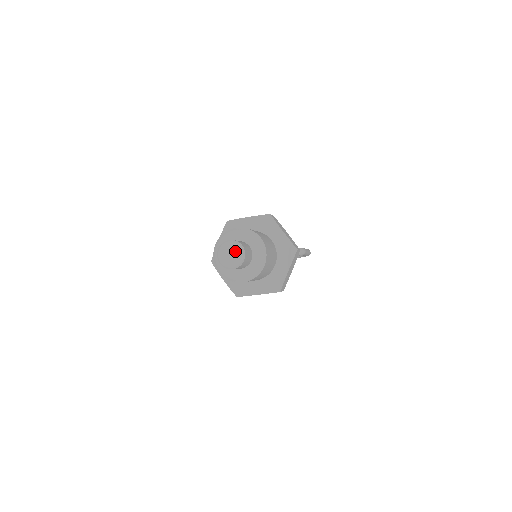
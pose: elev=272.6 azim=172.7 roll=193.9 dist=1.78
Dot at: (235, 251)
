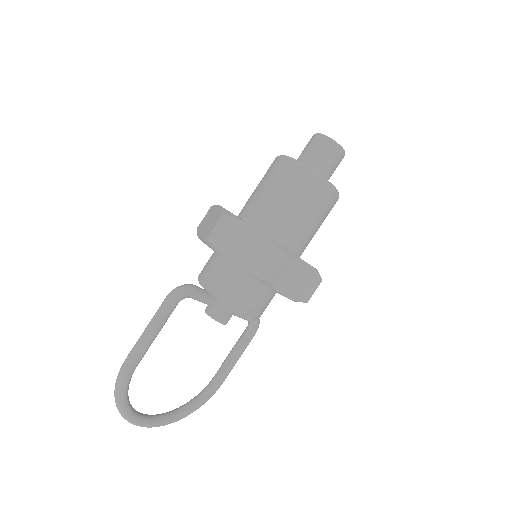
Dot at: occluded
